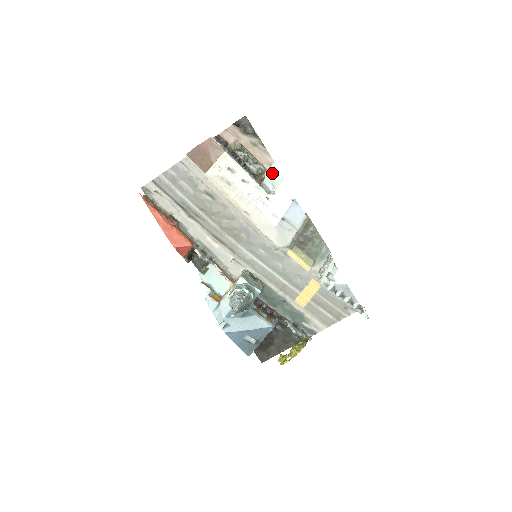
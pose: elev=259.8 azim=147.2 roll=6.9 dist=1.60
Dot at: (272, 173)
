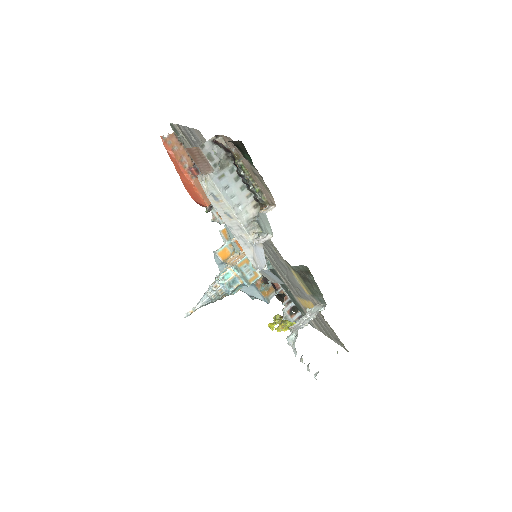
Dot at: (264, 219)
